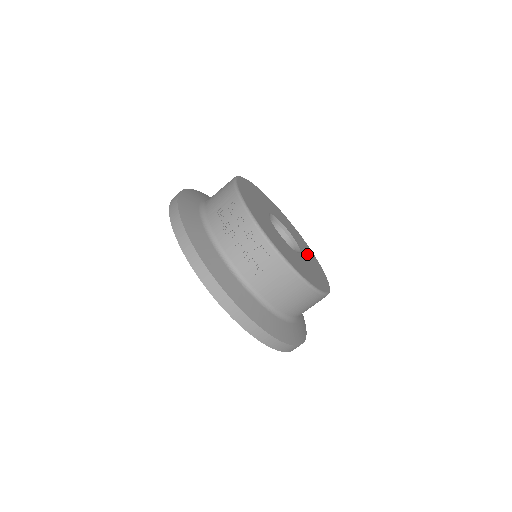
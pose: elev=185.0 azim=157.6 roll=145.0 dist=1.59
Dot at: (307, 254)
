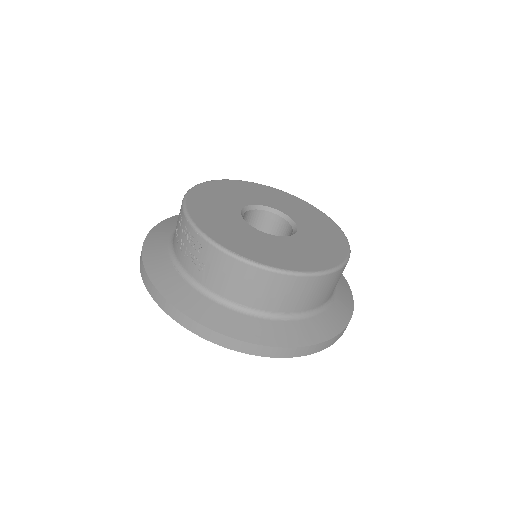
Dot at: (315, 236)
